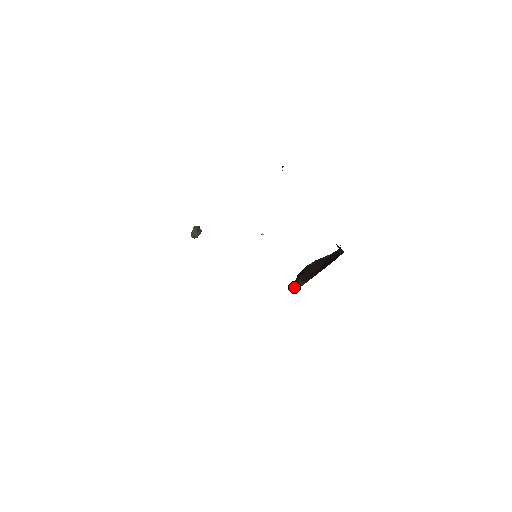
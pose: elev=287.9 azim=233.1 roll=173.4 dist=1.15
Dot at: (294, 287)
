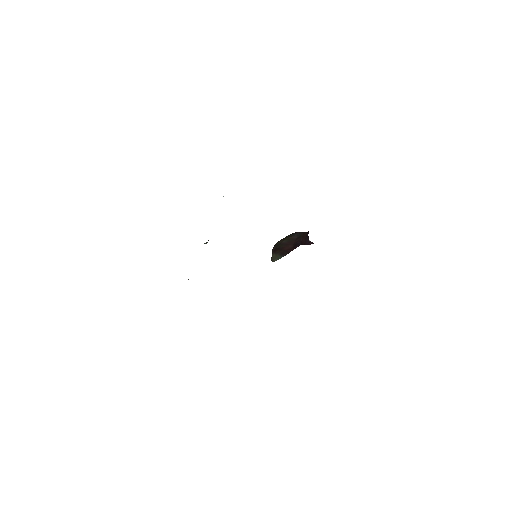
Dot at: (273, 258)
